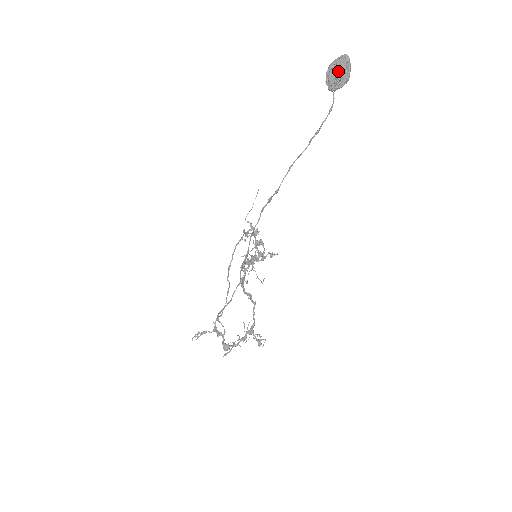
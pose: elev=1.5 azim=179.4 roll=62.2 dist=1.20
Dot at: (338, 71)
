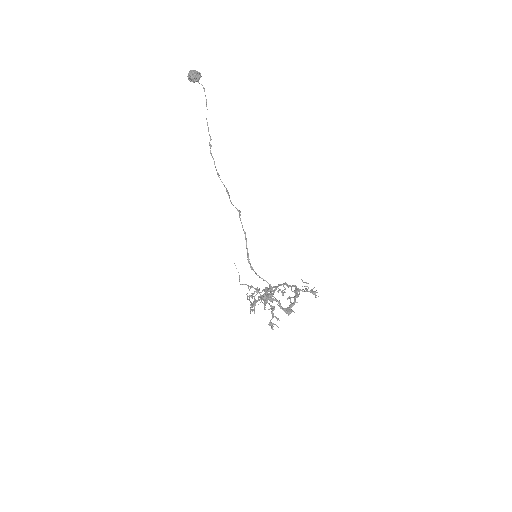
Dot at: (192, 71)
